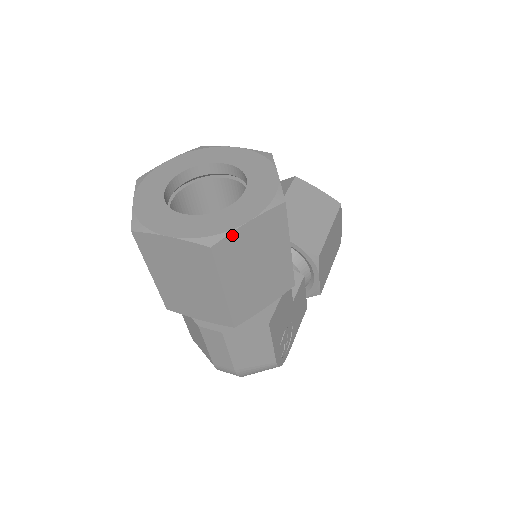
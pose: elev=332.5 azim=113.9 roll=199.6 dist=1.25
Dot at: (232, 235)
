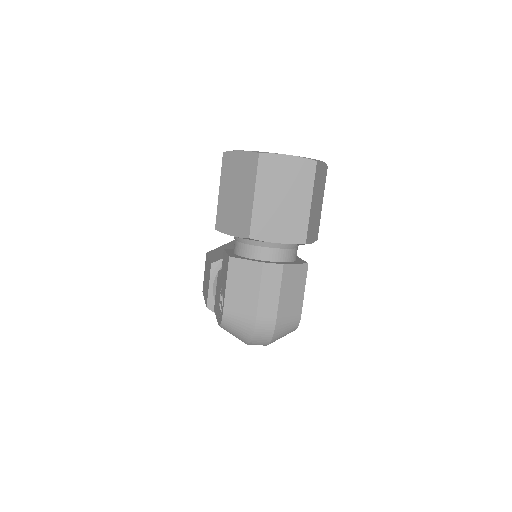
Dot at: (320, 163)
